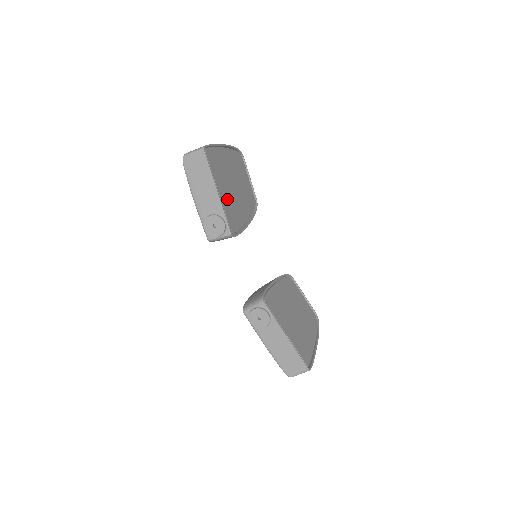
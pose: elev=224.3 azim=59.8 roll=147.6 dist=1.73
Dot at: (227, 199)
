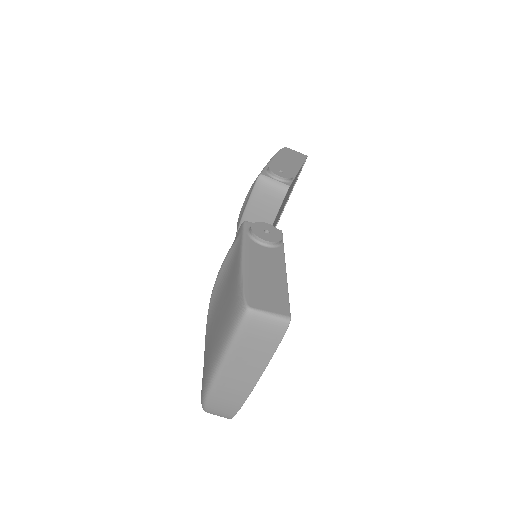
Dot at: occluded
